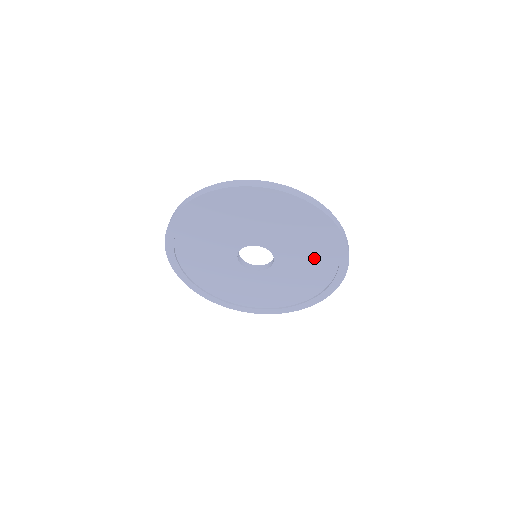
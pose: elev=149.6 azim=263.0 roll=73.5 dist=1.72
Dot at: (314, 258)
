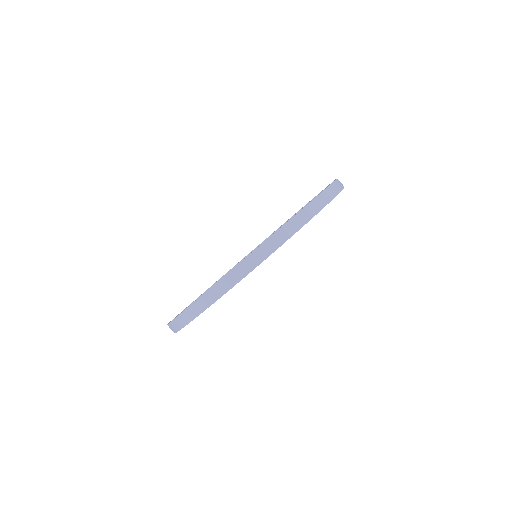
Dot at: occluded
